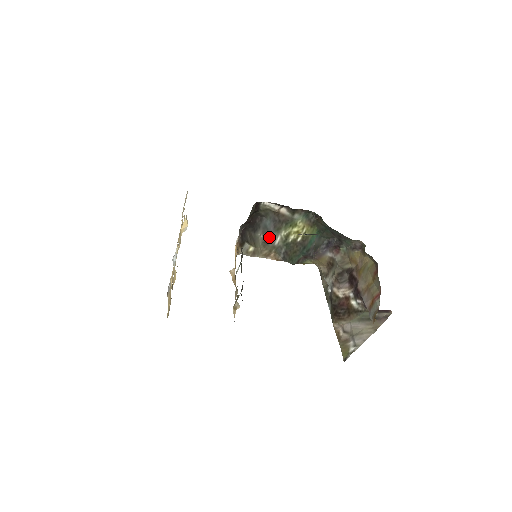
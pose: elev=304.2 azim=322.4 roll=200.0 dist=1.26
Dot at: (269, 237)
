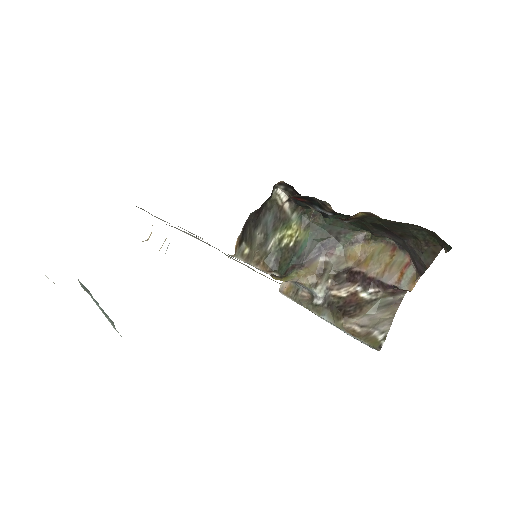
Dot at: (266, 238)
